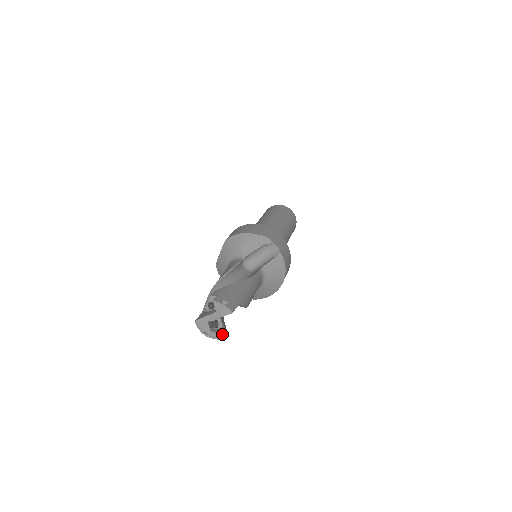
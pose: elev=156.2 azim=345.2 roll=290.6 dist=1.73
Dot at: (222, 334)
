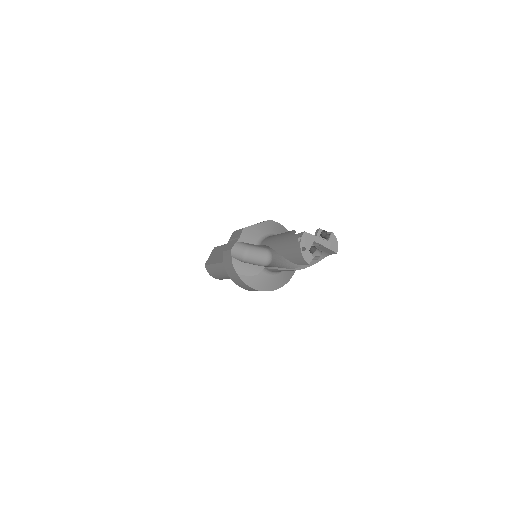
Dot at: (307, 262)
